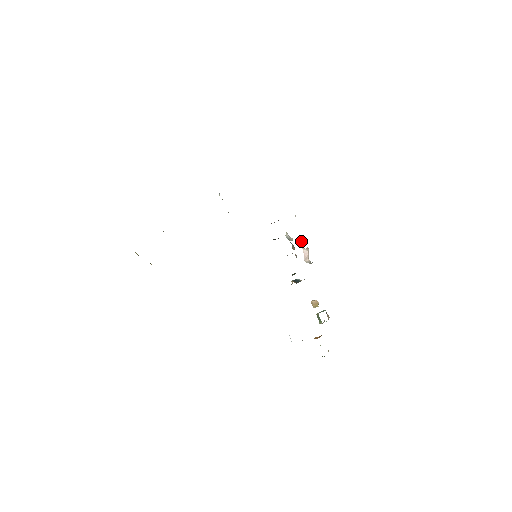
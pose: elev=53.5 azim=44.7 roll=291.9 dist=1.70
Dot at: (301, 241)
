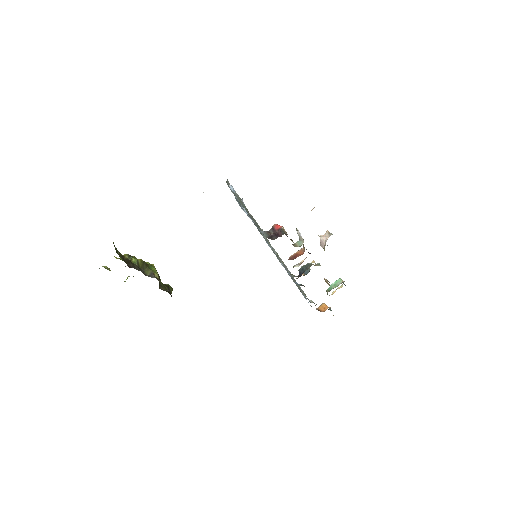
Dot at: occluded
